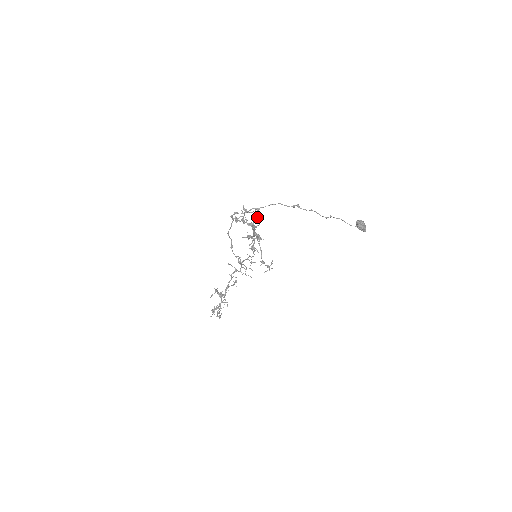
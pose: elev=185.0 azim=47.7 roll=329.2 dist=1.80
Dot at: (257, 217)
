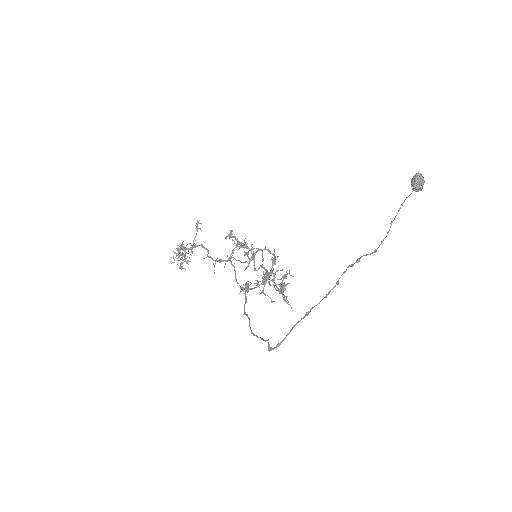
Dot at: (274, 262)
